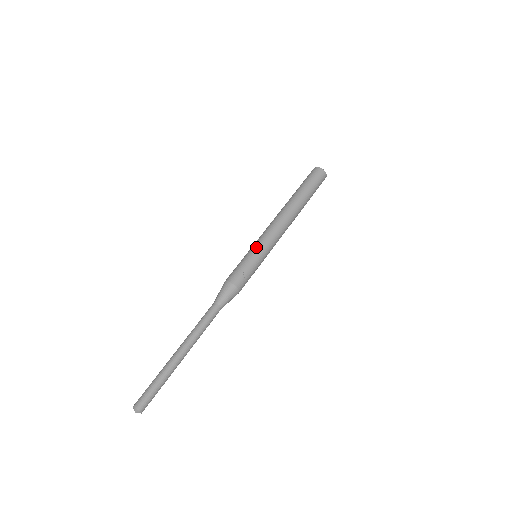
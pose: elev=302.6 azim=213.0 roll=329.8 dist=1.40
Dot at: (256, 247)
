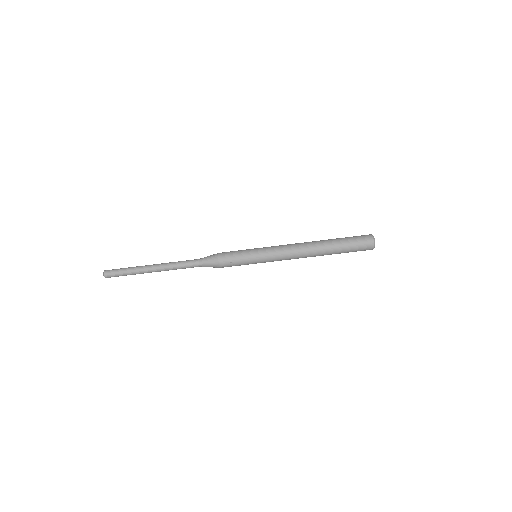
Dot at: (259, 254)
